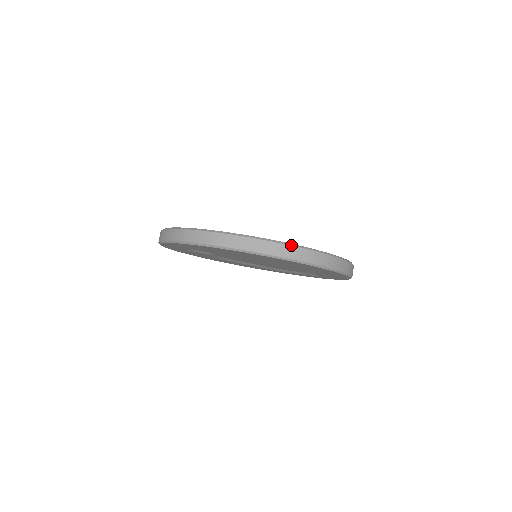
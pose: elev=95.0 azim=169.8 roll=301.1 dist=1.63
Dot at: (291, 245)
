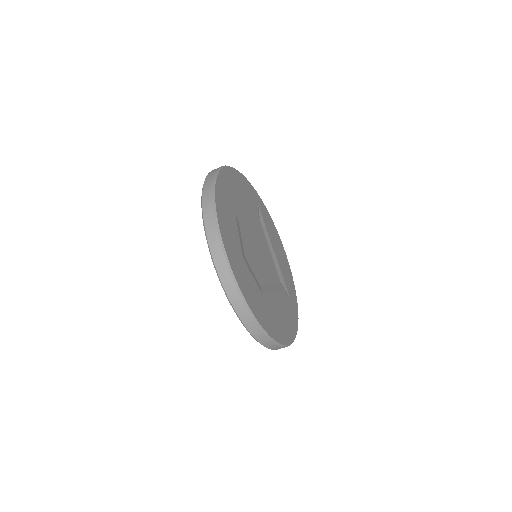
Dot at: occluded
